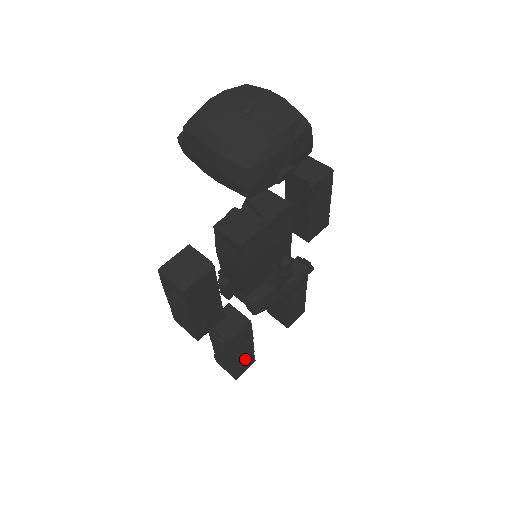
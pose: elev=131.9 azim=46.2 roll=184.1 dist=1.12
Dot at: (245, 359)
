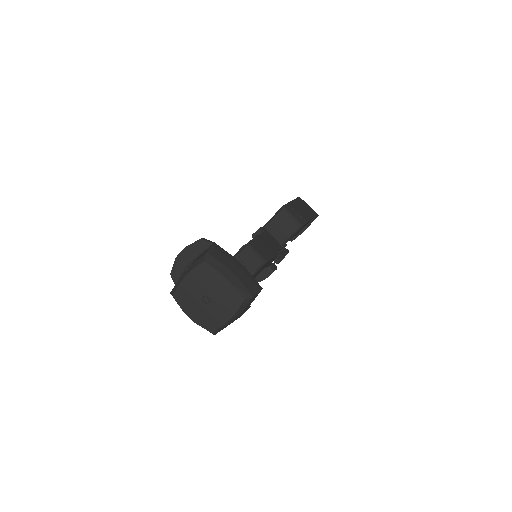
Dot at: occluded
